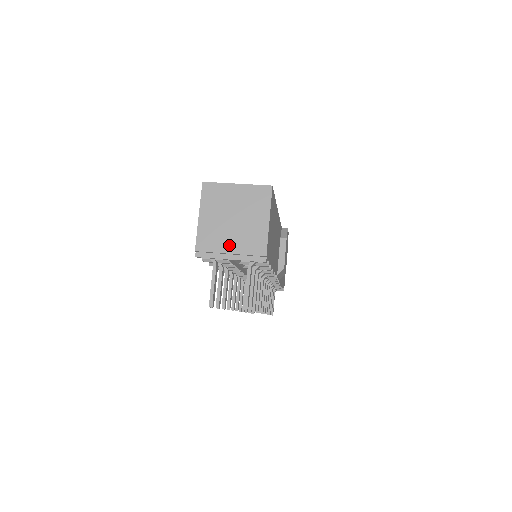
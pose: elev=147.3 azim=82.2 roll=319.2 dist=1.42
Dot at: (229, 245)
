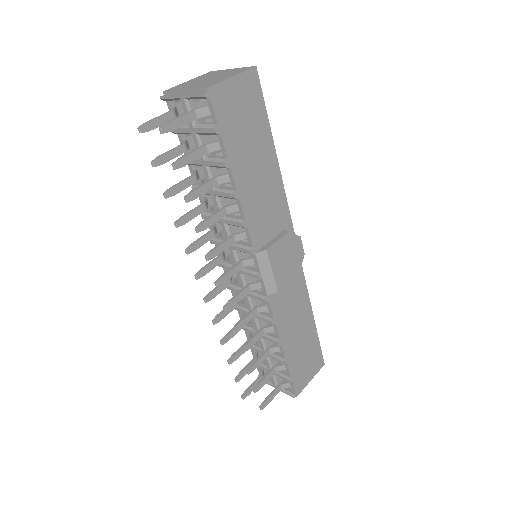
Dot at: (189, 87)
